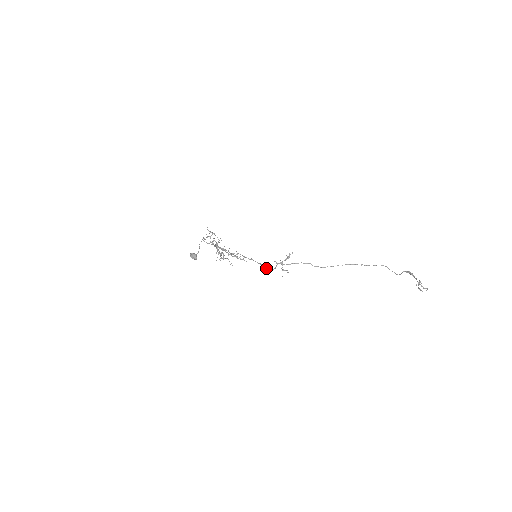
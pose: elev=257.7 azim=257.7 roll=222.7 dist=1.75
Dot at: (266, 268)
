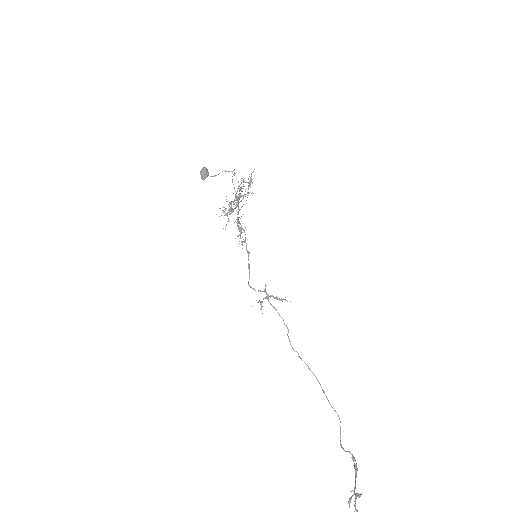
Dot at: (249, 278)
